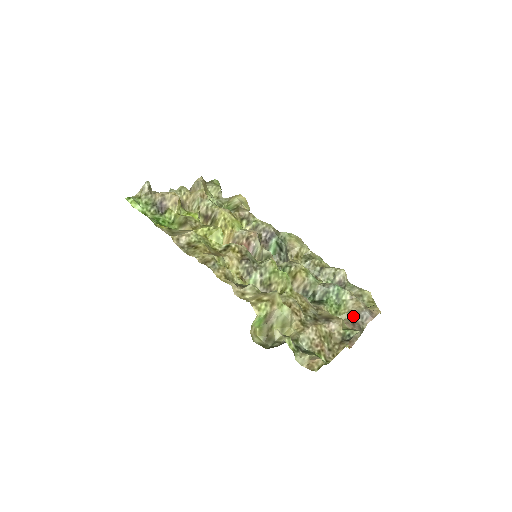
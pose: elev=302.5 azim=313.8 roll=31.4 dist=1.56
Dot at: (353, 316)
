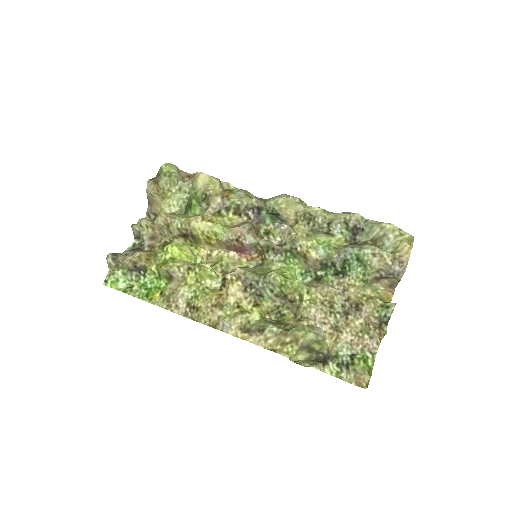
Dot at: (383, 275)
